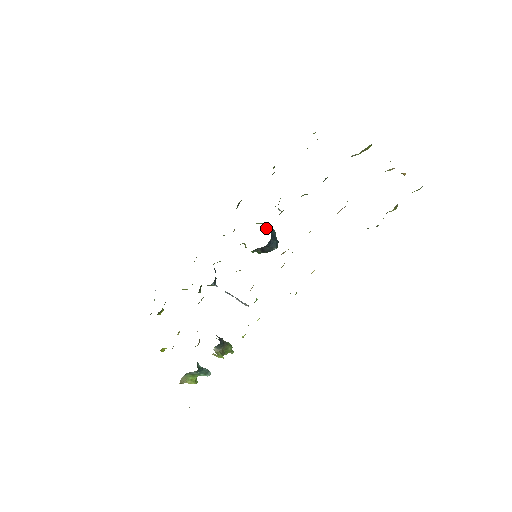
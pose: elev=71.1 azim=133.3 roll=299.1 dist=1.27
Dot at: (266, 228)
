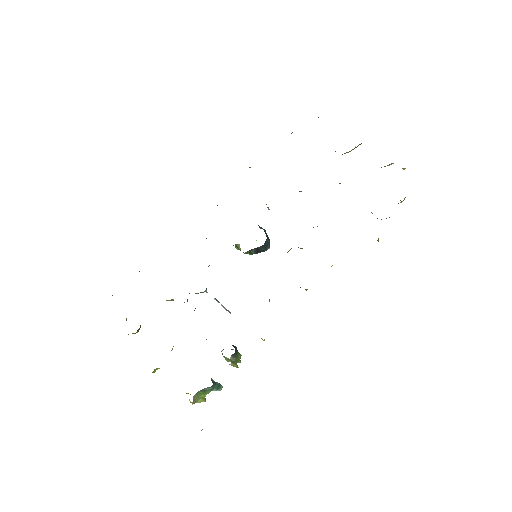
Dot at: (259, 227)
